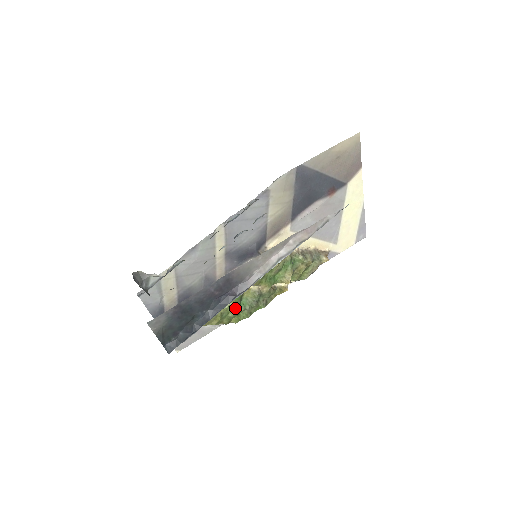
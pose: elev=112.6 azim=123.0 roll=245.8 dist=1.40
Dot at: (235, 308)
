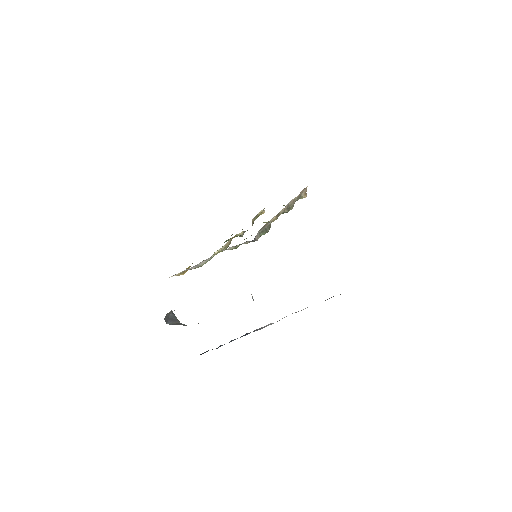
Dot at: occluded
